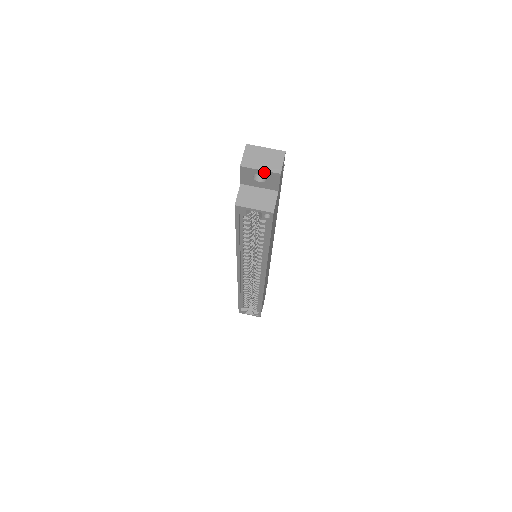
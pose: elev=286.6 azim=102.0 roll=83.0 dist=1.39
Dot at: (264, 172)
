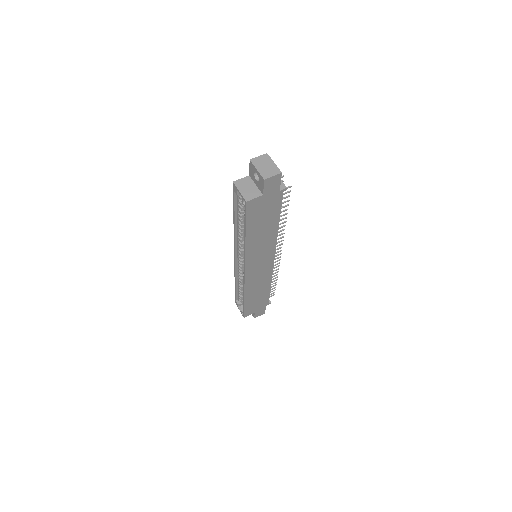
Dot at: (258, 173)
